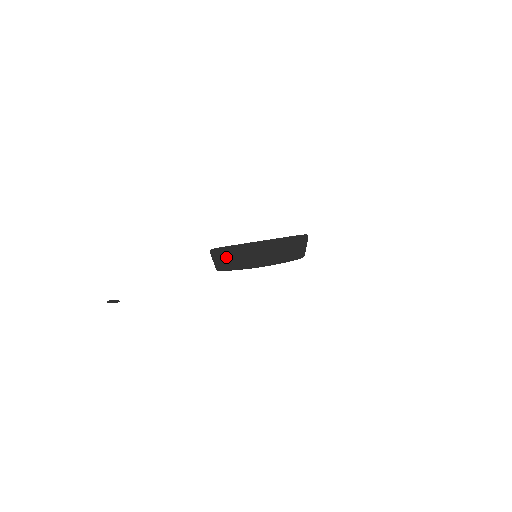
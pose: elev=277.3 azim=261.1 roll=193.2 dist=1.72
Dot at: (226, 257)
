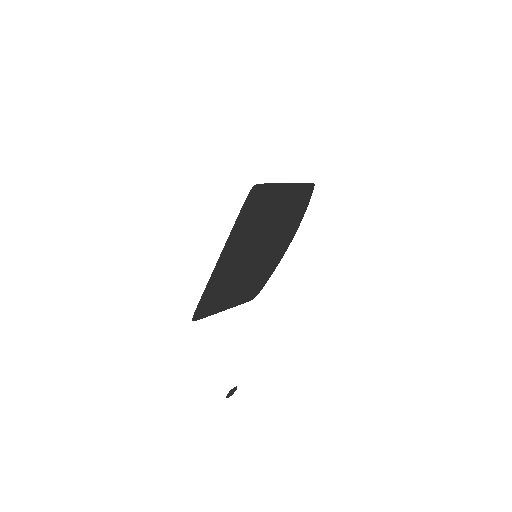
Dot at: (228, 296)
